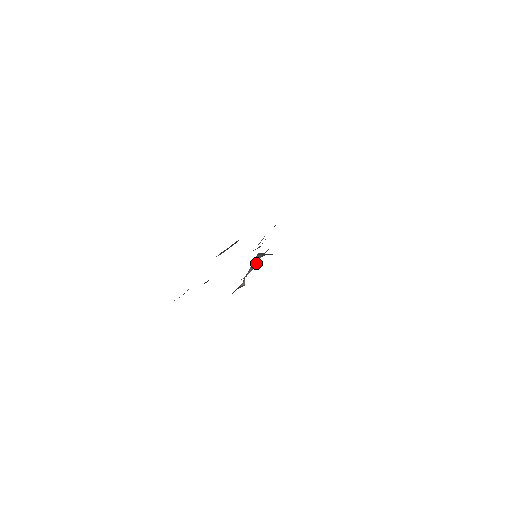
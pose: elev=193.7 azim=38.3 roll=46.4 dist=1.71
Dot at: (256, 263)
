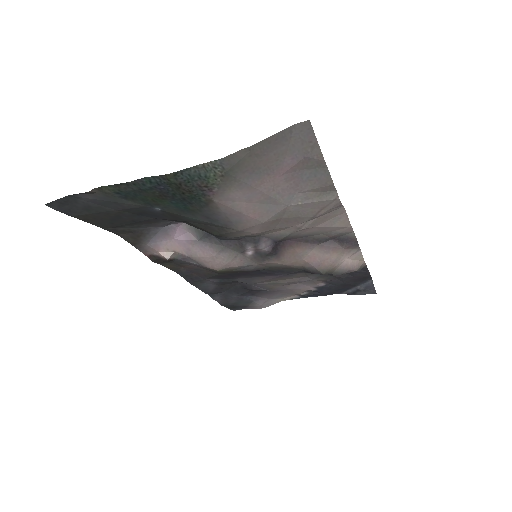
Dot at: (217, 249)
